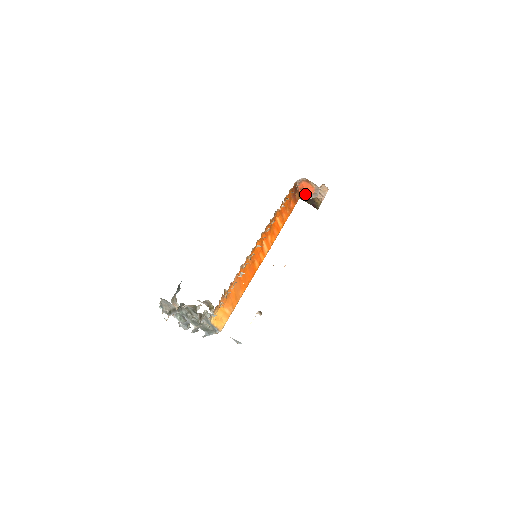
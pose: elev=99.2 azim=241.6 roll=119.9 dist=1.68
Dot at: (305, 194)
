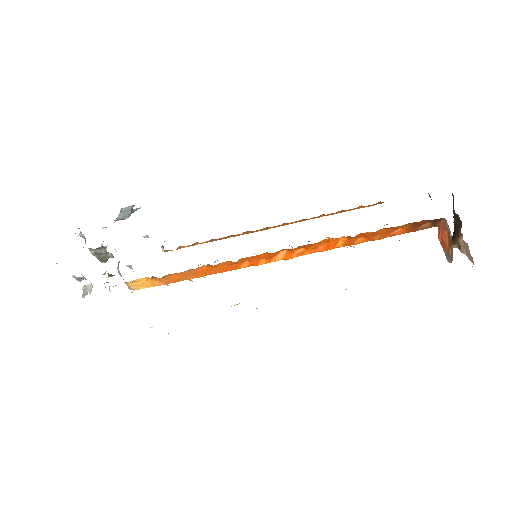
Dot at: occluded
